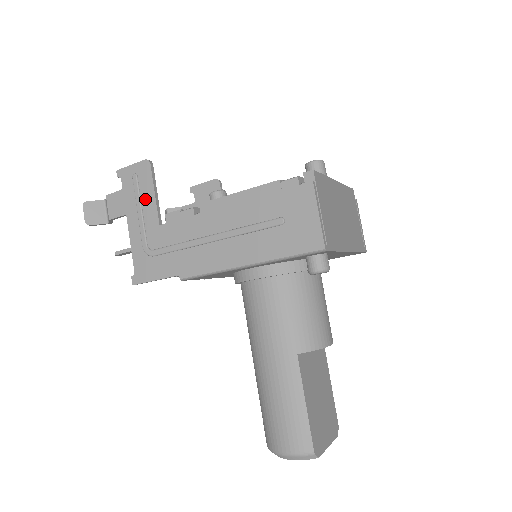
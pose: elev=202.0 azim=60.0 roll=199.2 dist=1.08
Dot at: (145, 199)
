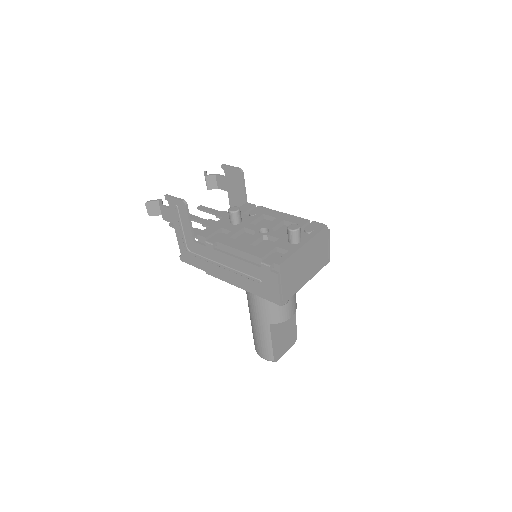
Dot at: (184, 223)
